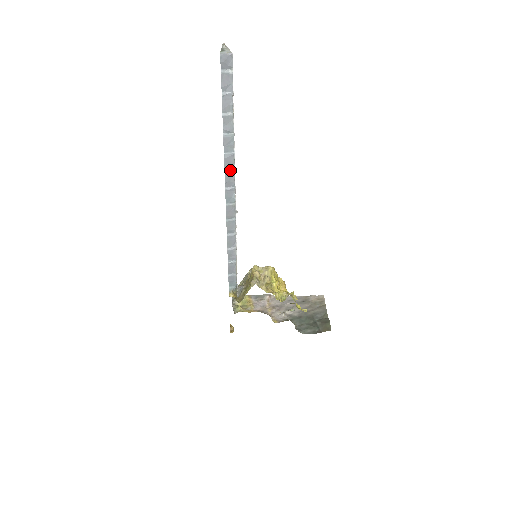
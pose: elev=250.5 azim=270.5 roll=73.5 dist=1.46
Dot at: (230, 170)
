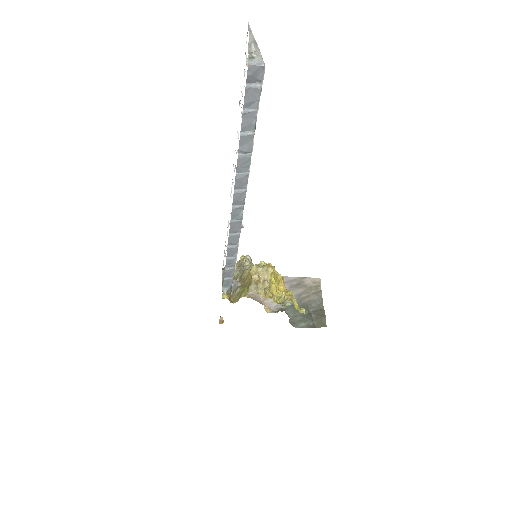
Dot at: (241, 189)
